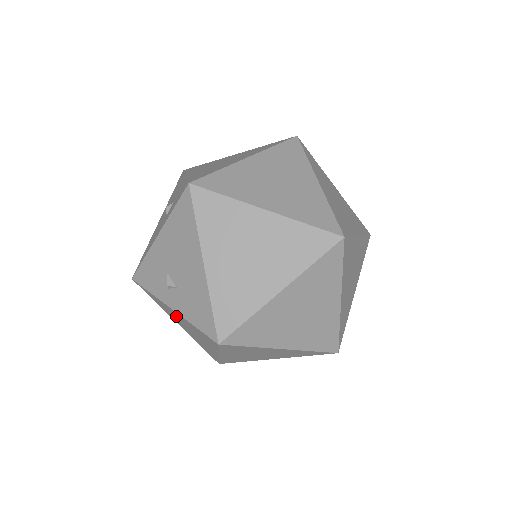
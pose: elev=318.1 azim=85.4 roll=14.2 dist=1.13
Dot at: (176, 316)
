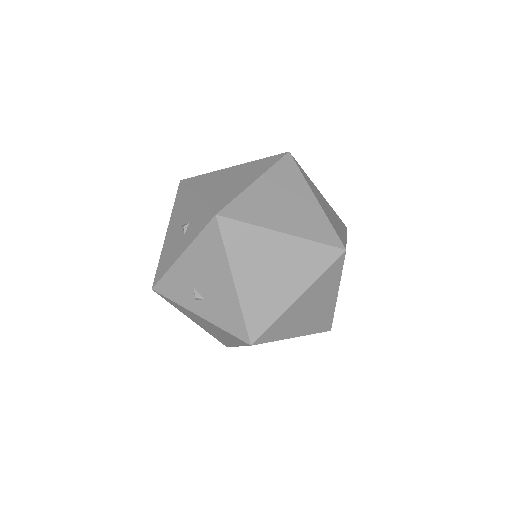
Dot at: (199, 319)
